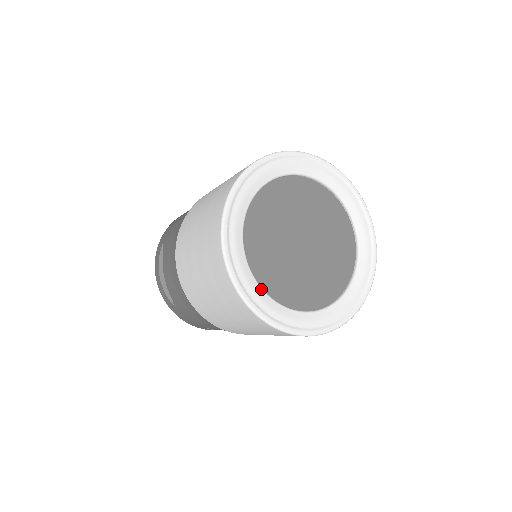
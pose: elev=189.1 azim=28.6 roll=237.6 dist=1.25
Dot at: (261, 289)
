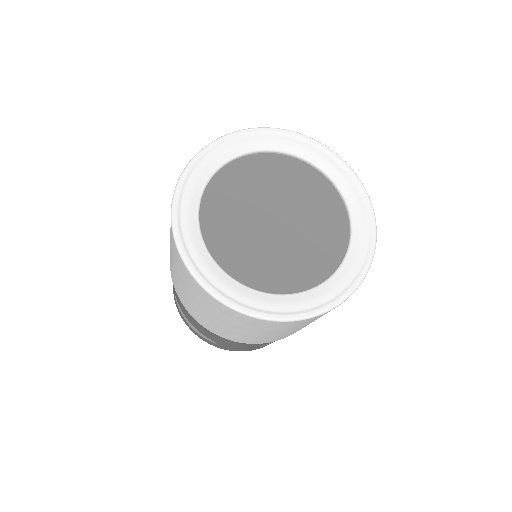
Dot at: (256, 291)
